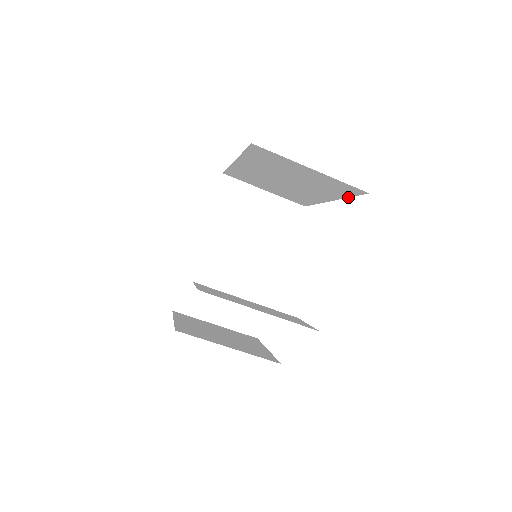
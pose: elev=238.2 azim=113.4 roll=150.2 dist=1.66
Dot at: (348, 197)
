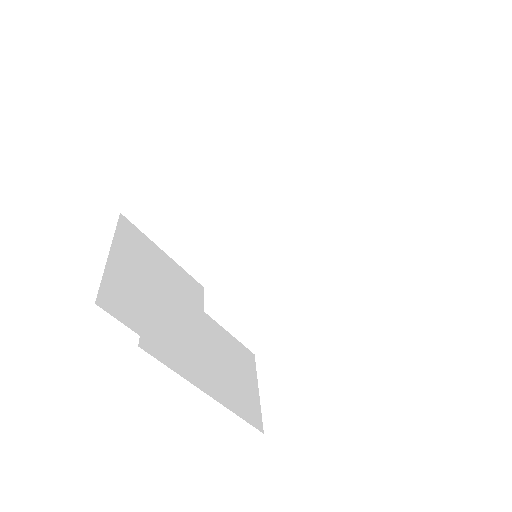
Dot at: occluded
